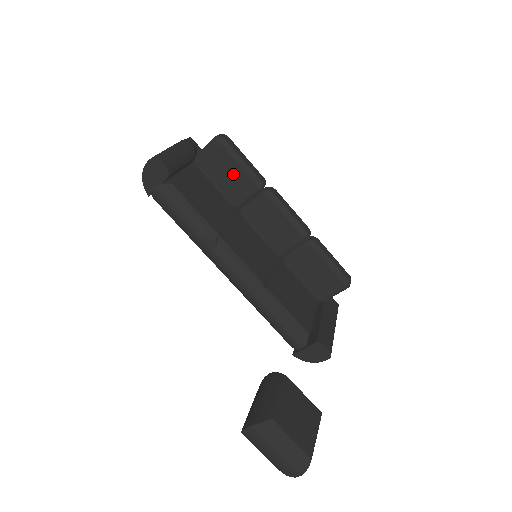
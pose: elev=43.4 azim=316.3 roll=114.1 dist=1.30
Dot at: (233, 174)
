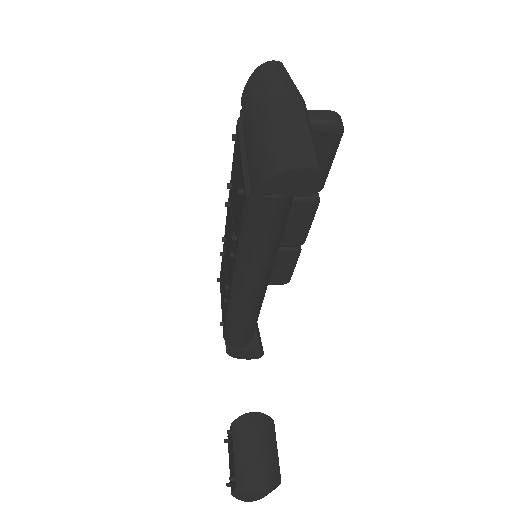
Dot at: occluded
